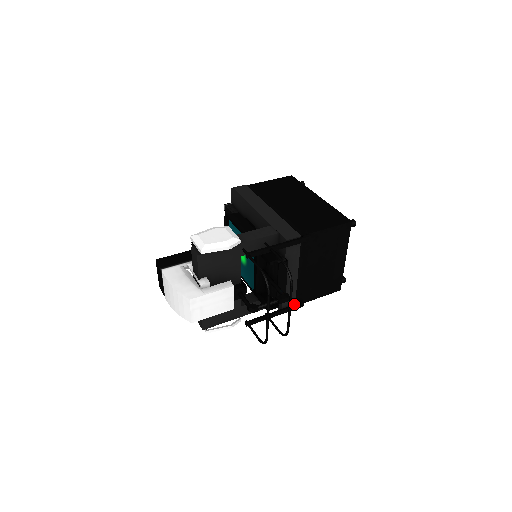
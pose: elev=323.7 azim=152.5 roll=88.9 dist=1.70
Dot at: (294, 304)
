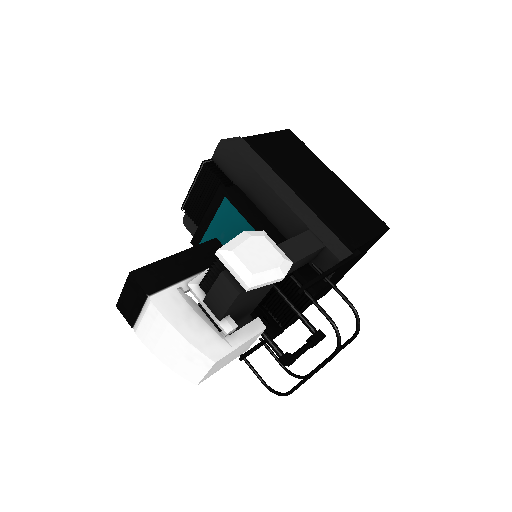
Dot at: occluded
